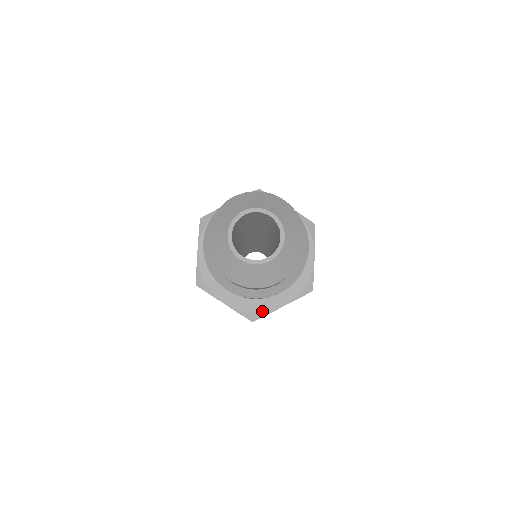
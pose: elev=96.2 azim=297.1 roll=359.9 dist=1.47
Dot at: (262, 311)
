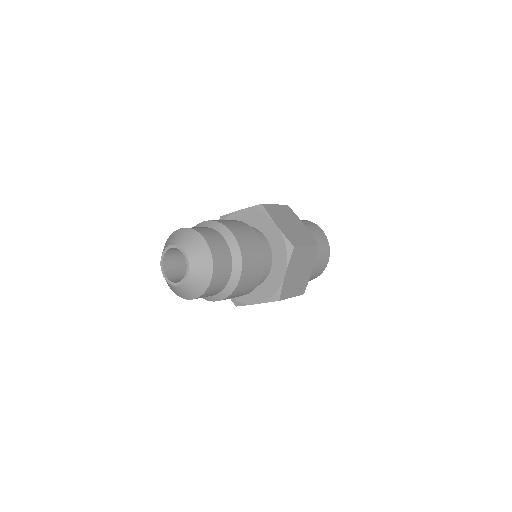
Dot at: (277, 289)
